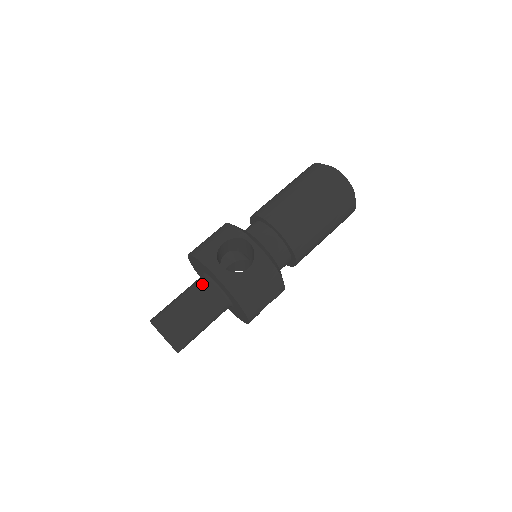
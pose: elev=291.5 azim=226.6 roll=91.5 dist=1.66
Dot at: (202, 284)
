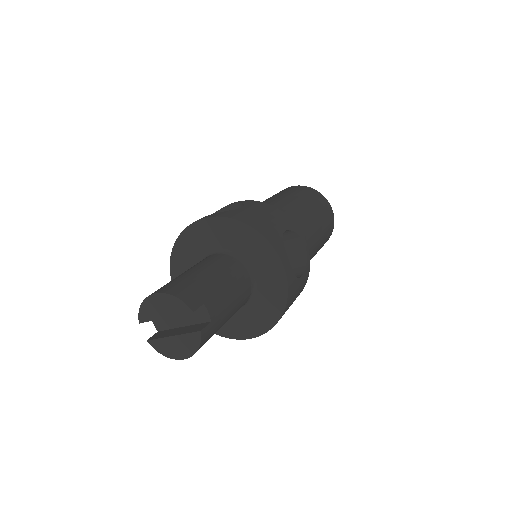
Dot at: occluded
